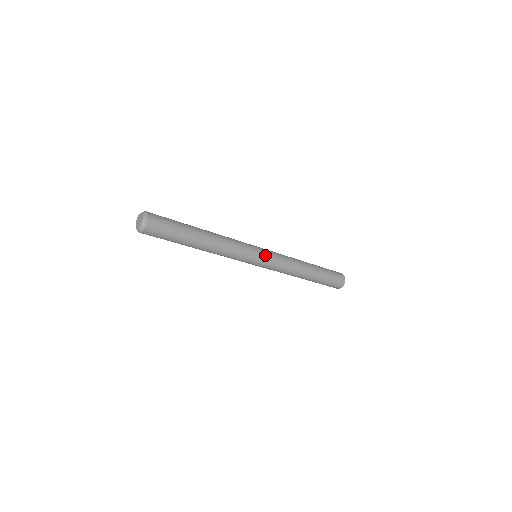
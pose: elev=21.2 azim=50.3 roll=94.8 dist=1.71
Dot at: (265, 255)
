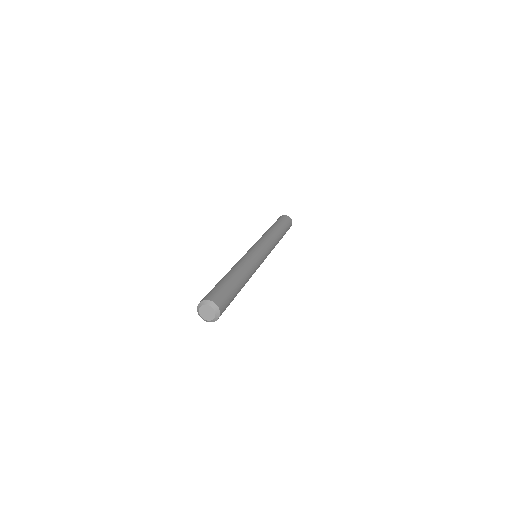
Dot at: (266, 256)
